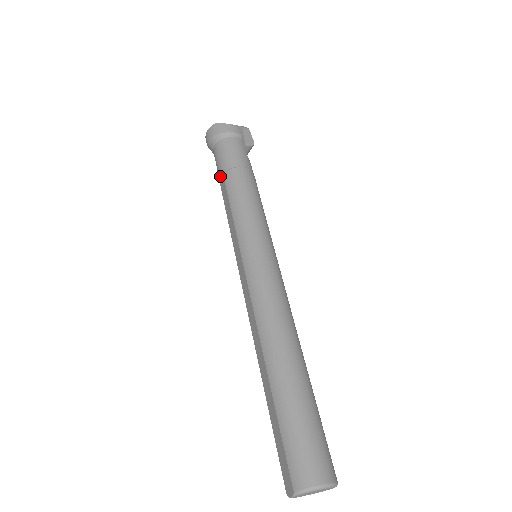
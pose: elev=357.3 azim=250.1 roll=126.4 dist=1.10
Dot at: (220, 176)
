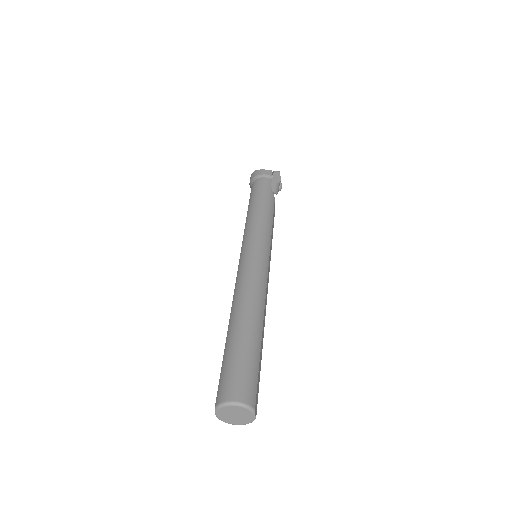
Dot at: occluded
